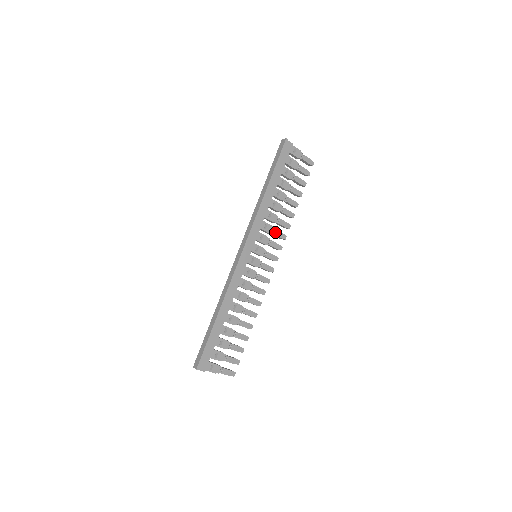
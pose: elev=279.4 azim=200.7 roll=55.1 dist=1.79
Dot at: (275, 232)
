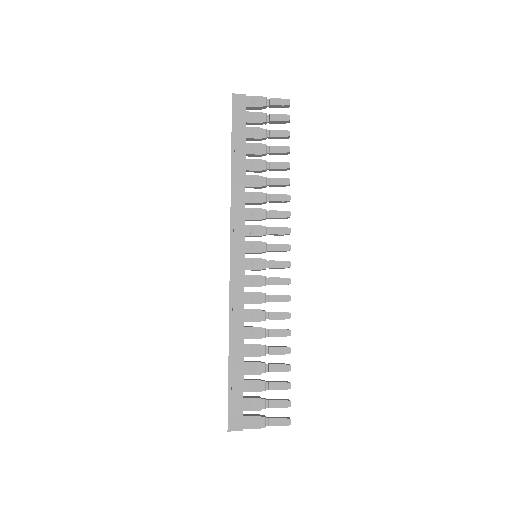
Dot at: (270, 214)
